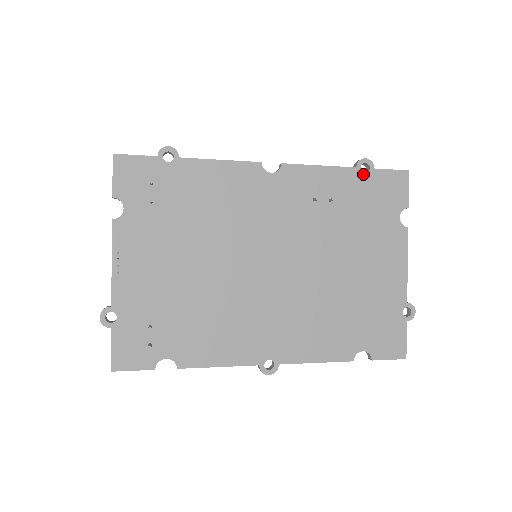
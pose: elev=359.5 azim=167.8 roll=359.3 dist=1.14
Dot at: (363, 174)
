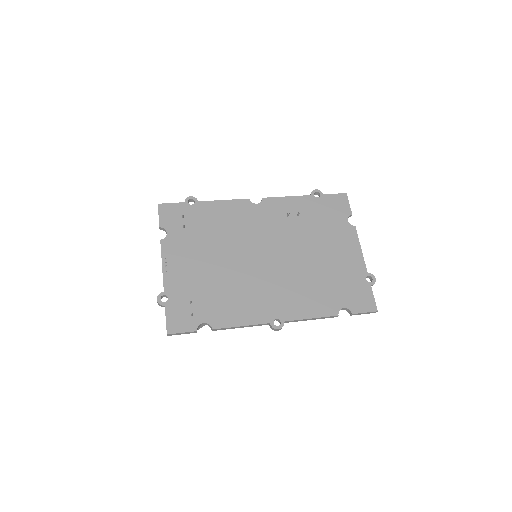
Dot at: (316, 198)
